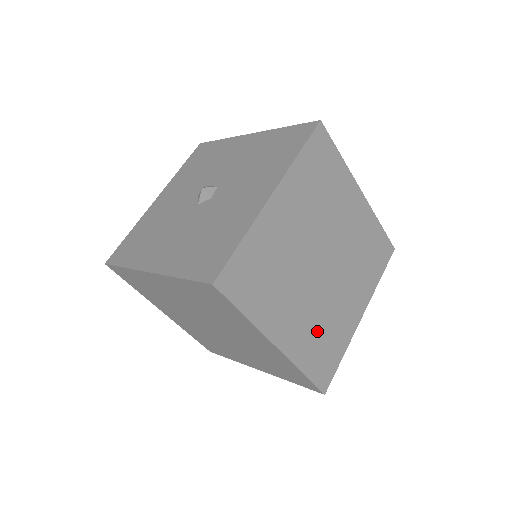
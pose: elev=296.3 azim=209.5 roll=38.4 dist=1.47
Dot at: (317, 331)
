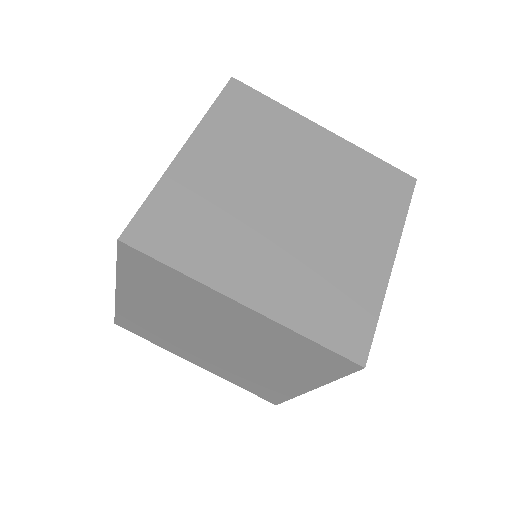
Dot at: (313, 283)
